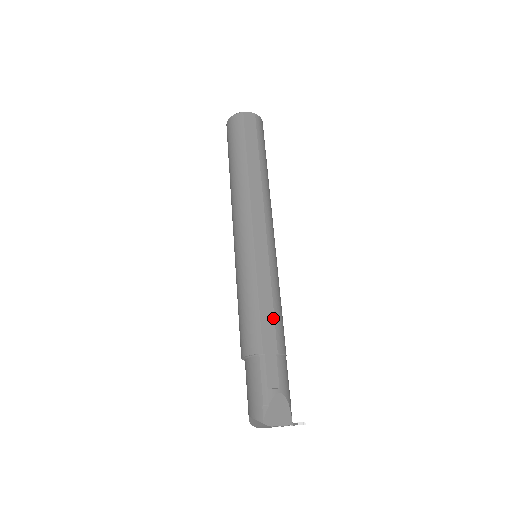
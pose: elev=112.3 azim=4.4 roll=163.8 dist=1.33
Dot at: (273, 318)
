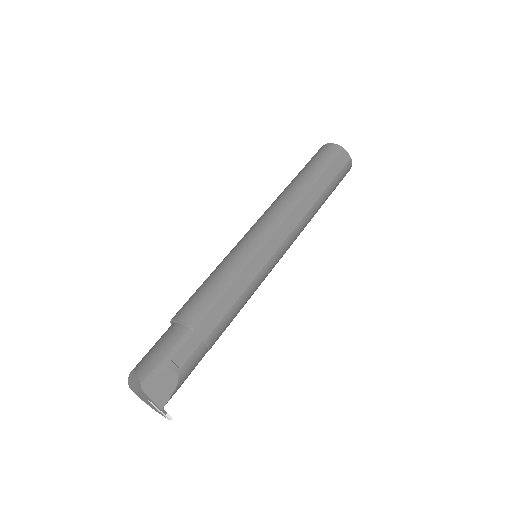
Dot at: (227, 311)
